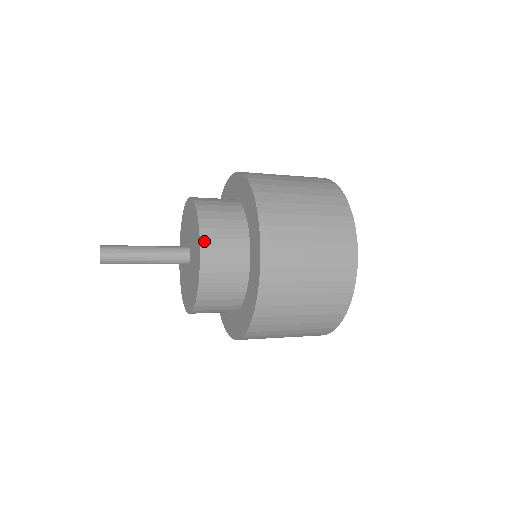
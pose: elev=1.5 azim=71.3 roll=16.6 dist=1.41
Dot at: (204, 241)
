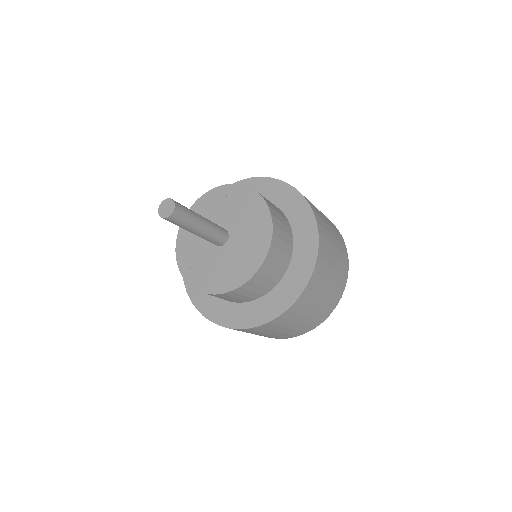
Dot at: (272, 247)
